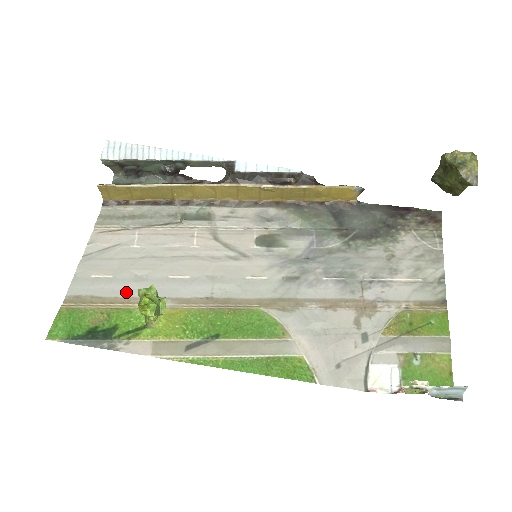
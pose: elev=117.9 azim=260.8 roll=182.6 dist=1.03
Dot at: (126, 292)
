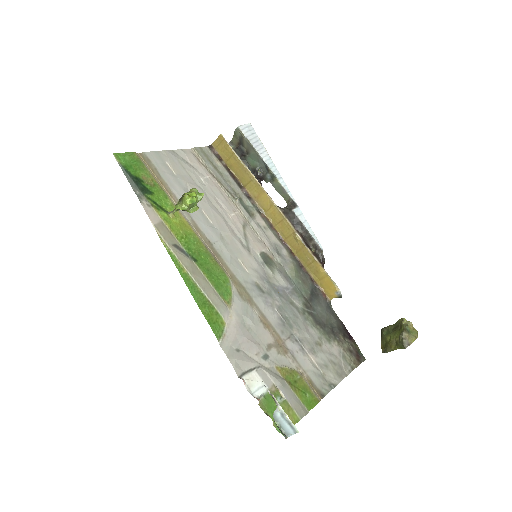
Dot at: (174, 188)
